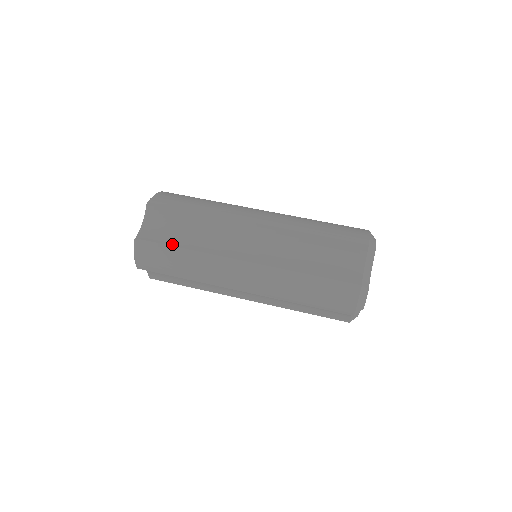
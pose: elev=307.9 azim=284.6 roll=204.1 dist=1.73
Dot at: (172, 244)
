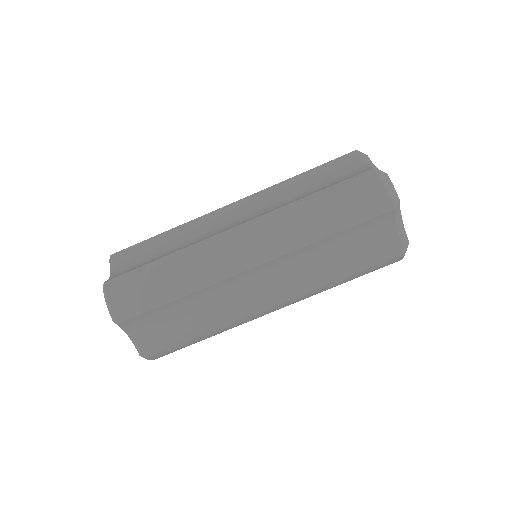
Dot at: (184, 339)
